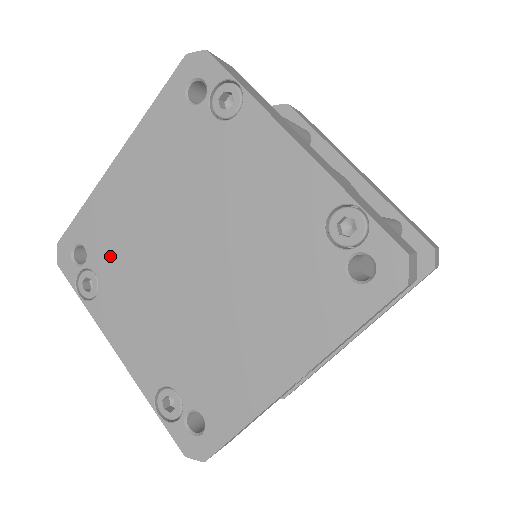
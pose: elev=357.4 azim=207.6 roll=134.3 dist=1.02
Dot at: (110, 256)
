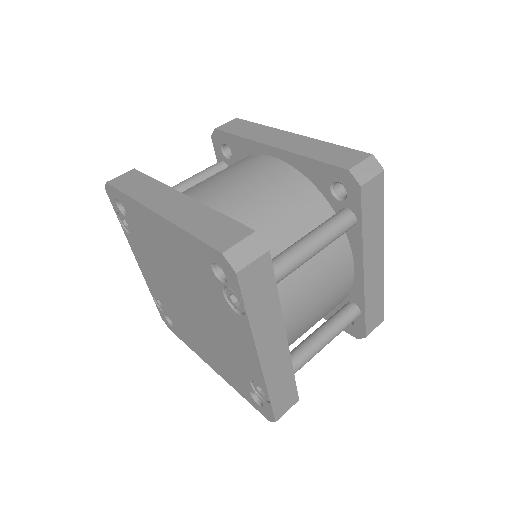
Dot at: (141, 236)
